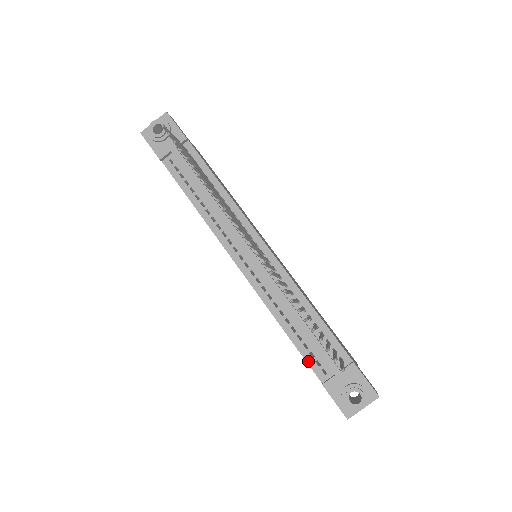
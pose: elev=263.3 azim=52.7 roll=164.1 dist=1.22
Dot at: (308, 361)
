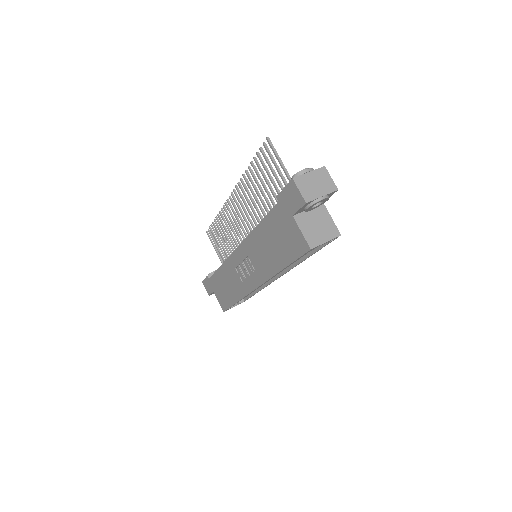
Dot at: (270, 211)
